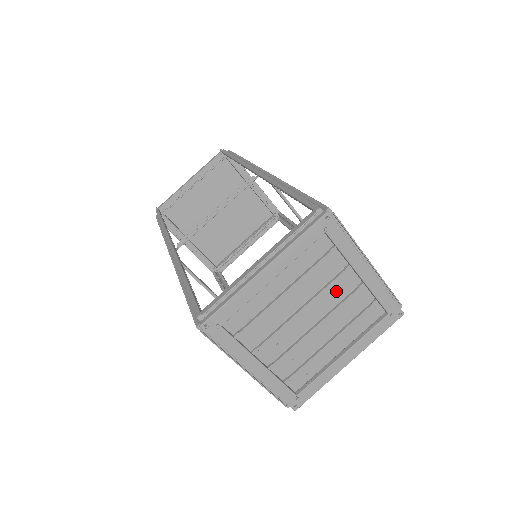
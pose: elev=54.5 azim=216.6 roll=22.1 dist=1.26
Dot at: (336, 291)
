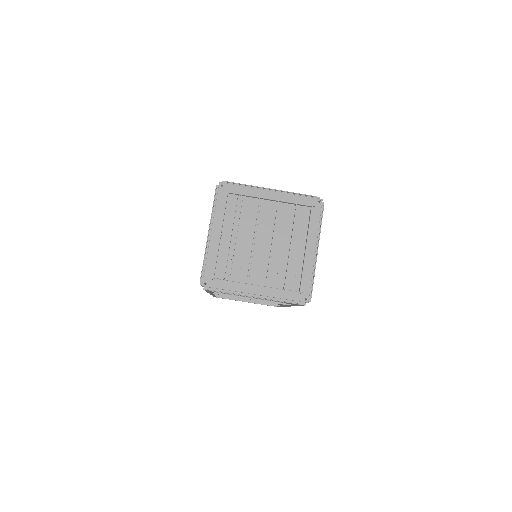
Dot at: (267, 217)
